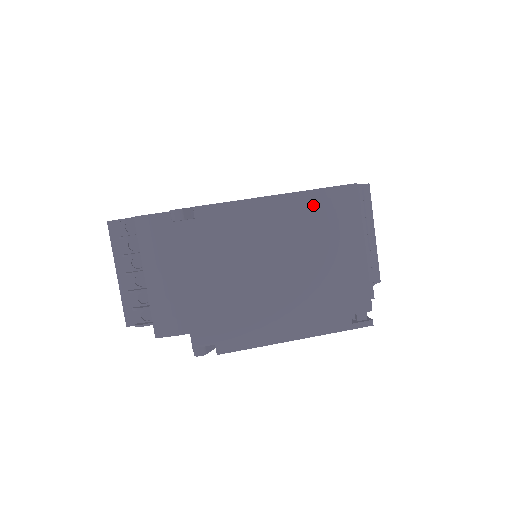
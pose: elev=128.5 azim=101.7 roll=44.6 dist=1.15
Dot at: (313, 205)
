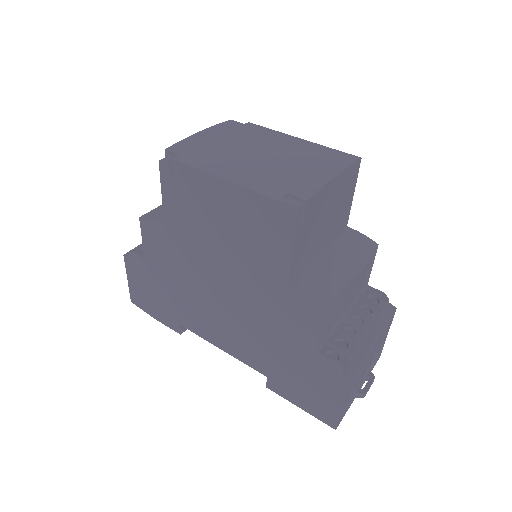
Dot at: (320, 149)
